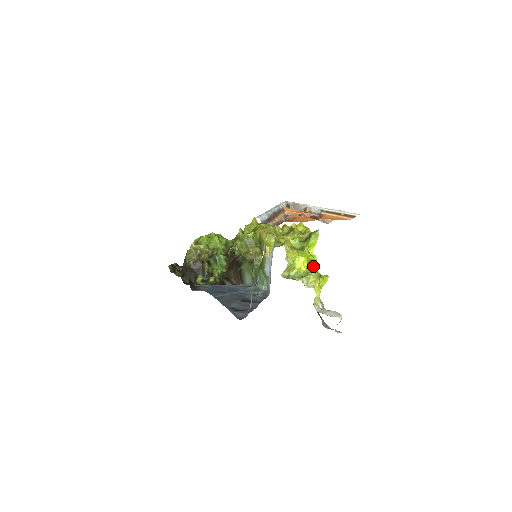
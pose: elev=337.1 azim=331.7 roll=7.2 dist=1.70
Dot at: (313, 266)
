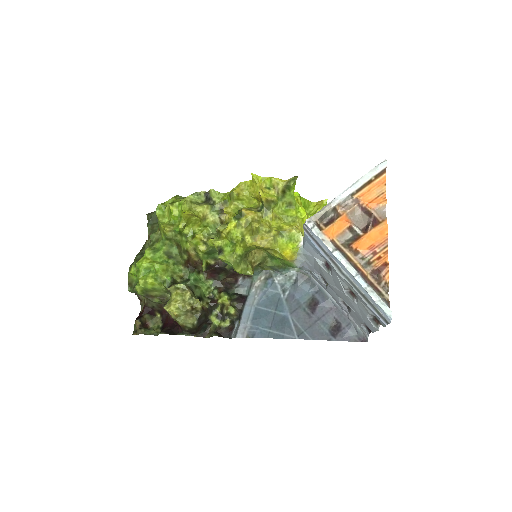
Dot at: occluded
